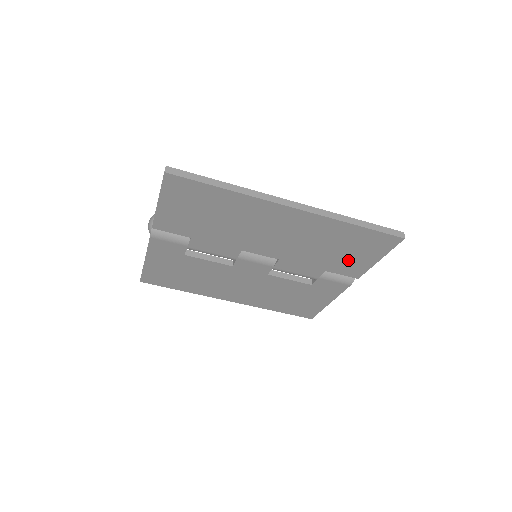
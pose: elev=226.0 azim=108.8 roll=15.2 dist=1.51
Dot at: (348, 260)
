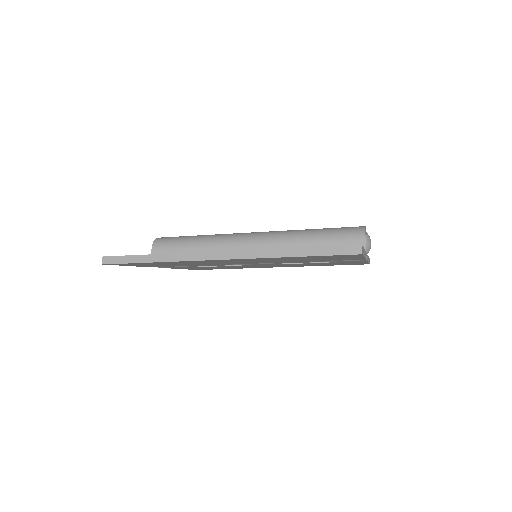
Dot at: (333, 259)
